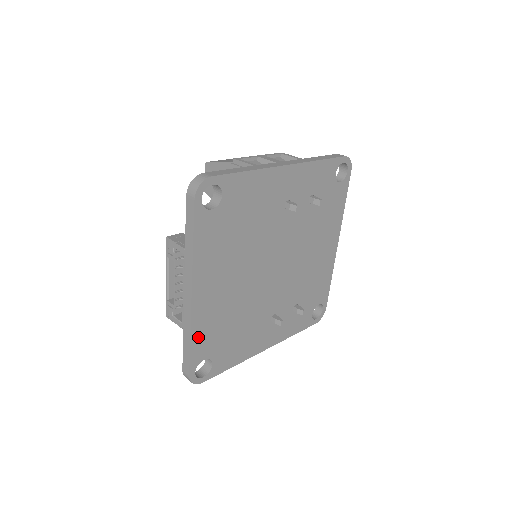
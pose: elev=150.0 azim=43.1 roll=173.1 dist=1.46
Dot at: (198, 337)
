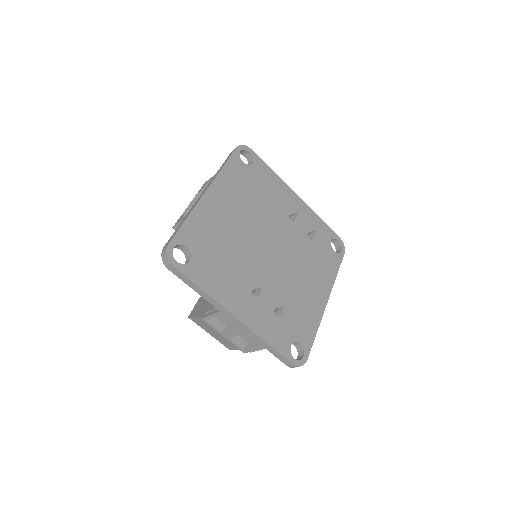
Dot at: (193, 223)
